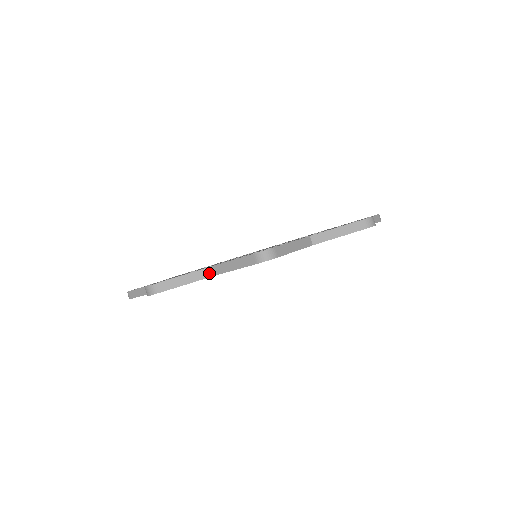
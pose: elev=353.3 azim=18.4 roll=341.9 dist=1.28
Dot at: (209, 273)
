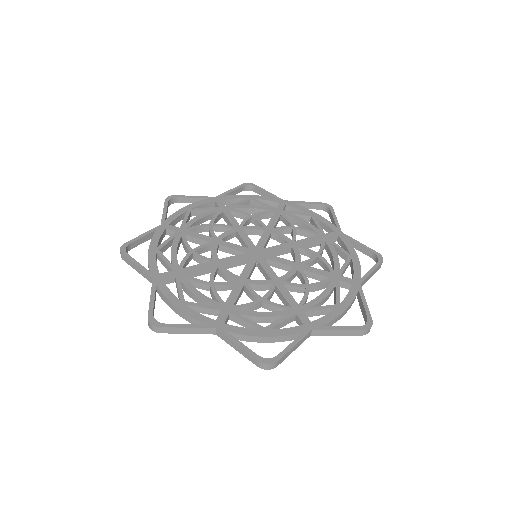
Dot at: (150, 280)
